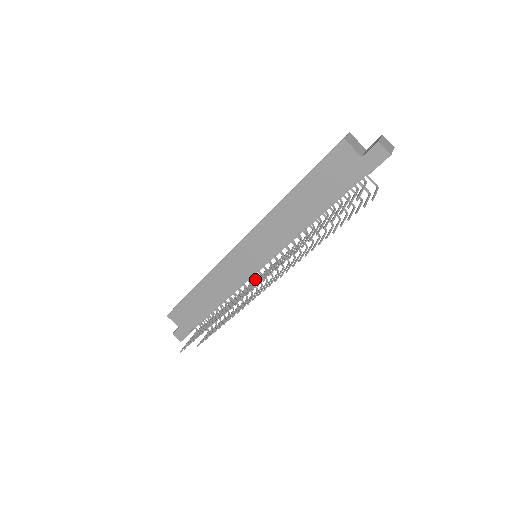
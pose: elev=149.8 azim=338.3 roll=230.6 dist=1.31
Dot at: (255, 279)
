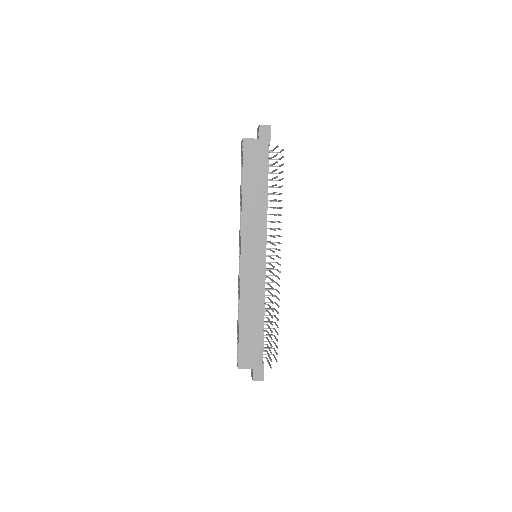
Dot at: (268, 270)
